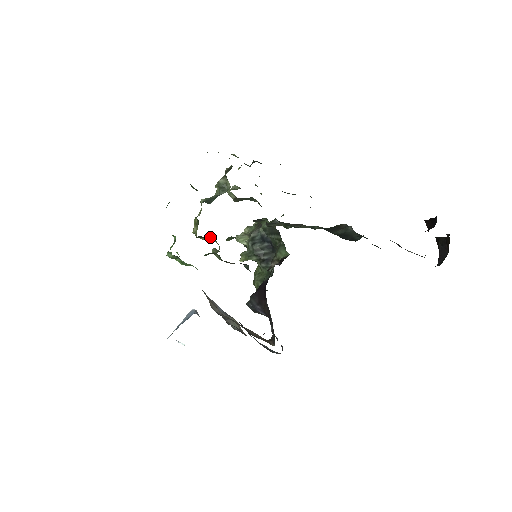
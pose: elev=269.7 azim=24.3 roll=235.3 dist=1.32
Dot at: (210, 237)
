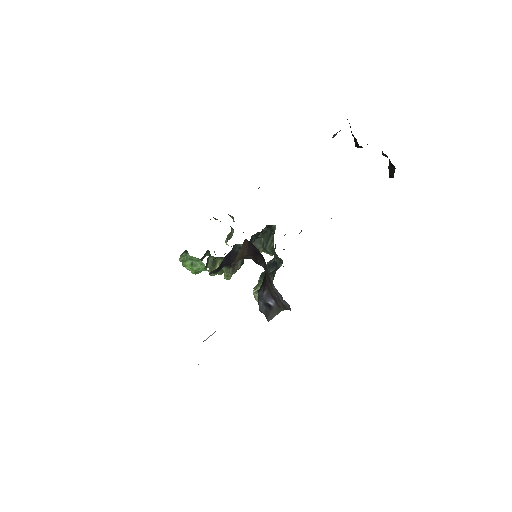
Dot at: (219, 260)
